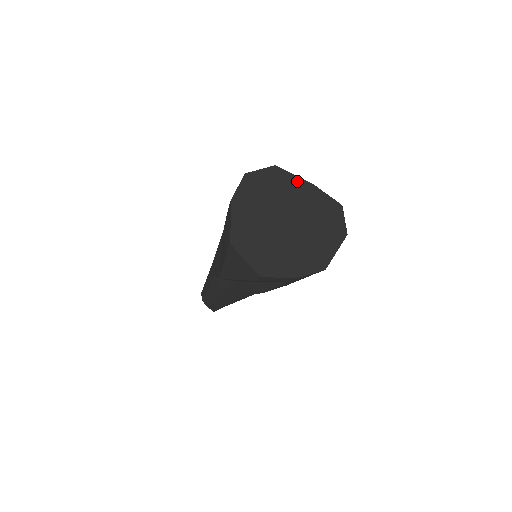
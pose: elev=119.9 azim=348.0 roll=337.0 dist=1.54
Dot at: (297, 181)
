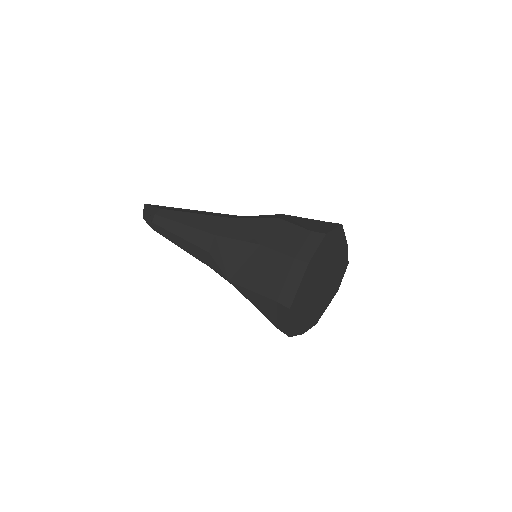
Dot at: (343, 241)
